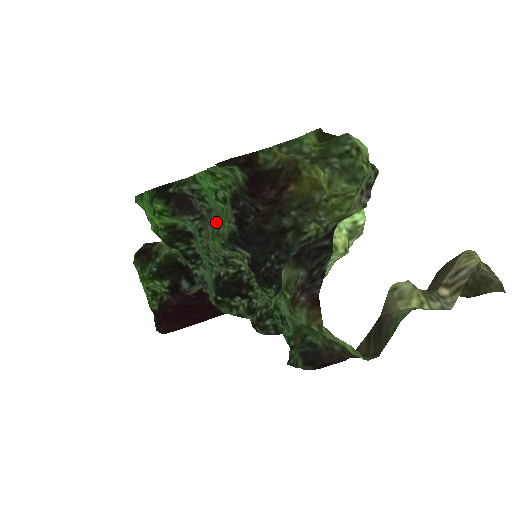
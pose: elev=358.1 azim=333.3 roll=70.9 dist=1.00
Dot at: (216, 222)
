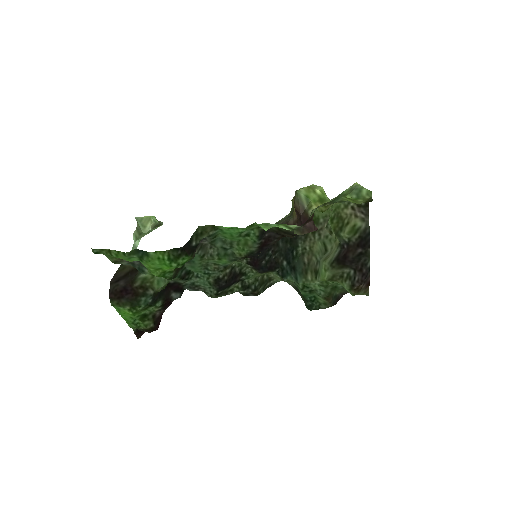
Dot at: (223, 247)
